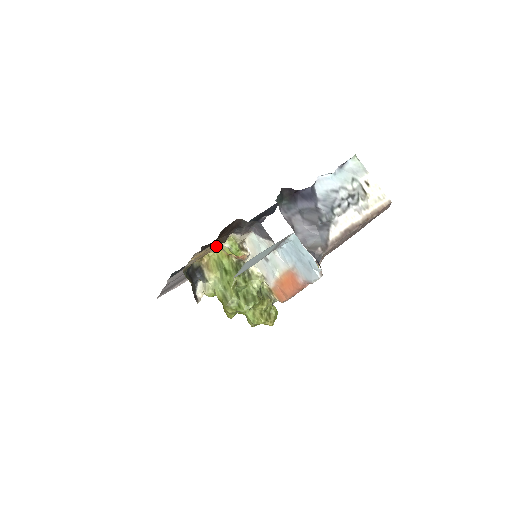
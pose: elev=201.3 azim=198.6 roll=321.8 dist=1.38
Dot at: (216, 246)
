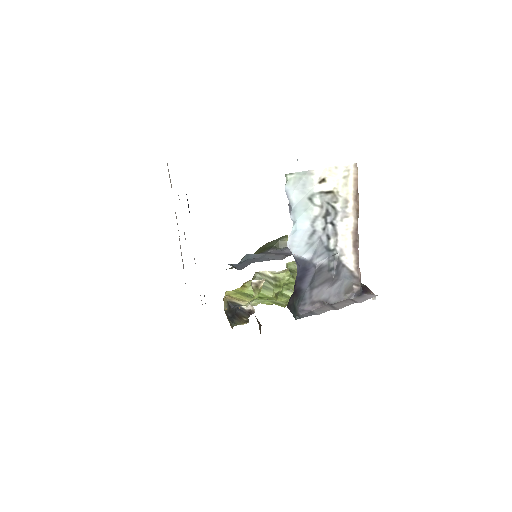
Dot at: occluded
